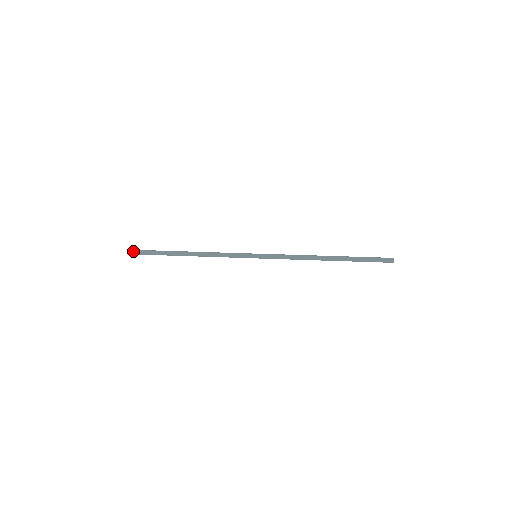
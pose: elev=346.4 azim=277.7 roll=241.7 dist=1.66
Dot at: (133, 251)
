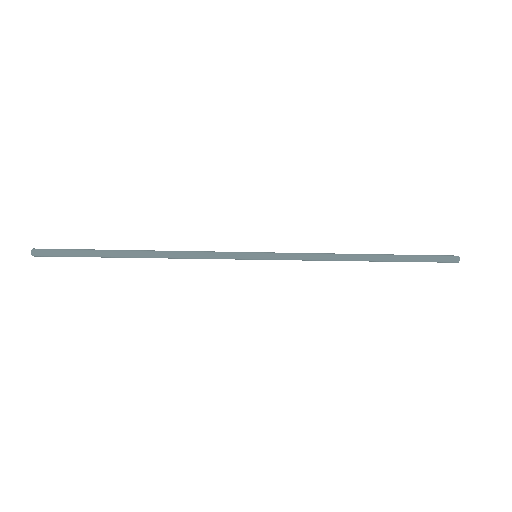
Dot at: occluded
